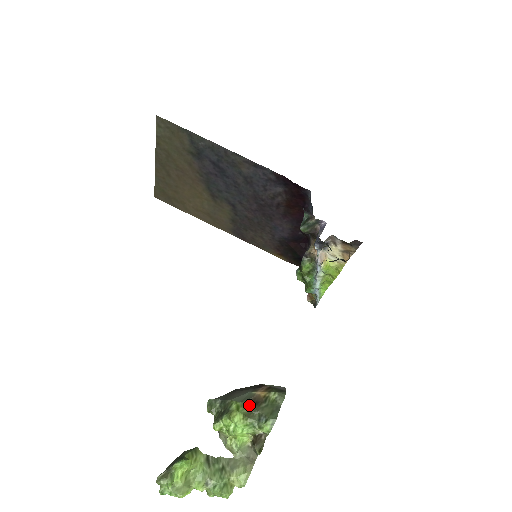
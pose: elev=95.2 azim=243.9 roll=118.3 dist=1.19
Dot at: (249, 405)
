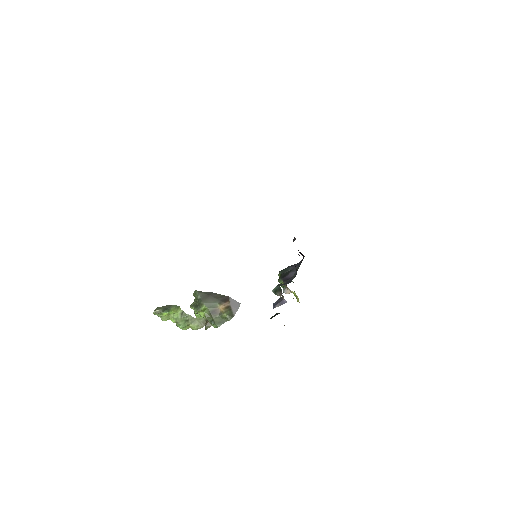
Dot at: (211, 312)
